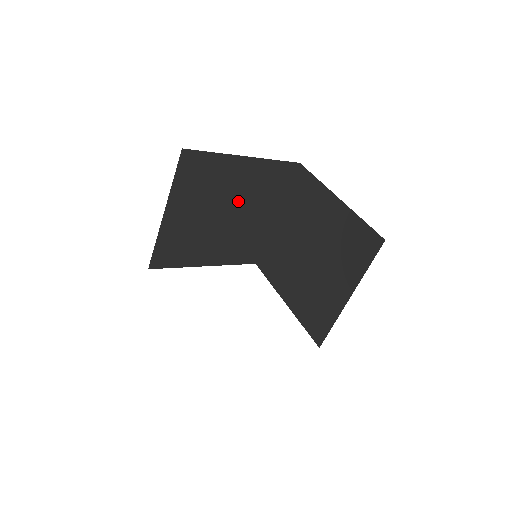
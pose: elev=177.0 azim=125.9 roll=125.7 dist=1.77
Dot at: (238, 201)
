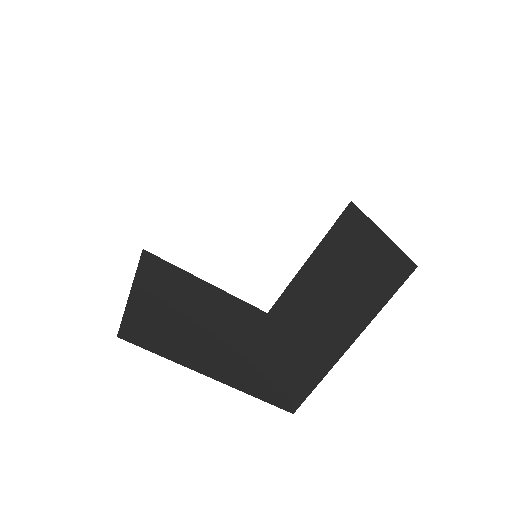
Dot at: (219, 316)
